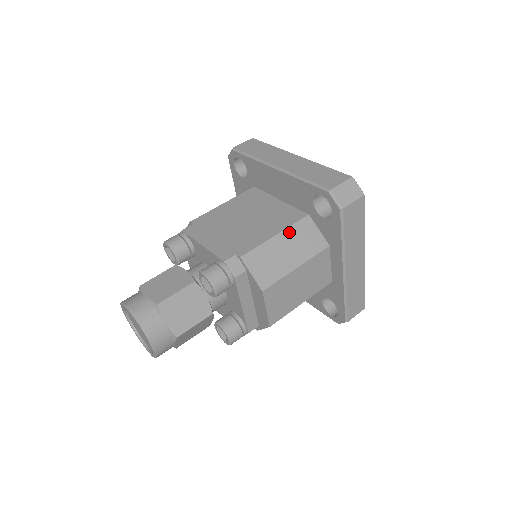
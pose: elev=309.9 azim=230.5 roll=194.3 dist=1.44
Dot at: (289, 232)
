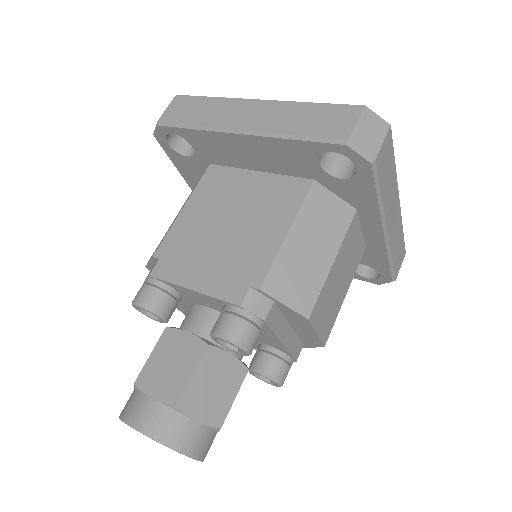
Dot at: (302, 218)
